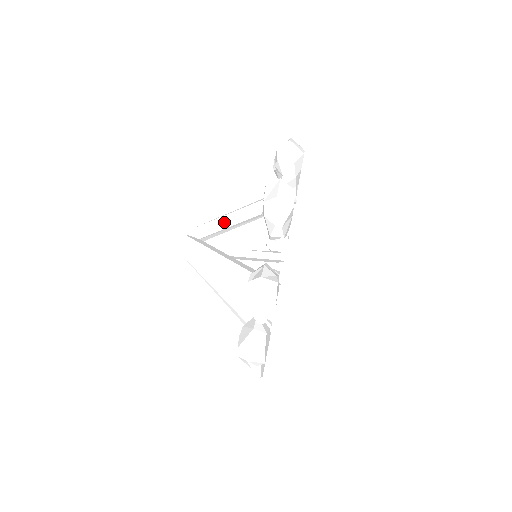
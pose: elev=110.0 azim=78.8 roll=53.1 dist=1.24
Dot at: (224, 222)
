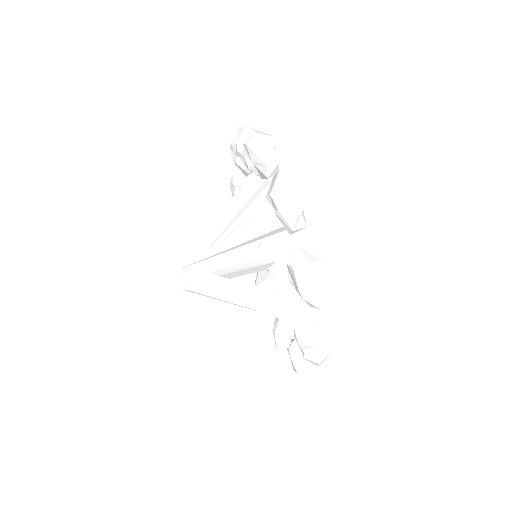
Dot at: (221, 255)
